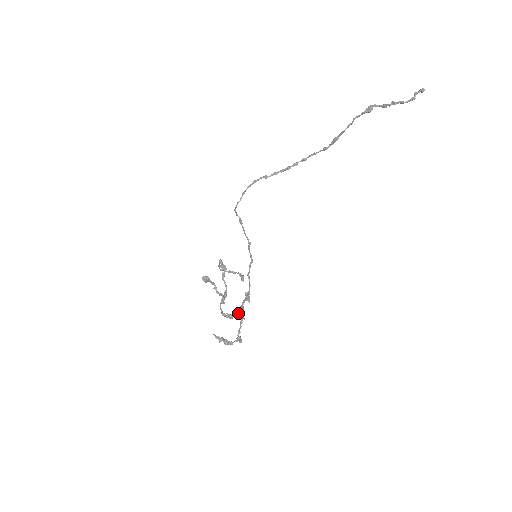
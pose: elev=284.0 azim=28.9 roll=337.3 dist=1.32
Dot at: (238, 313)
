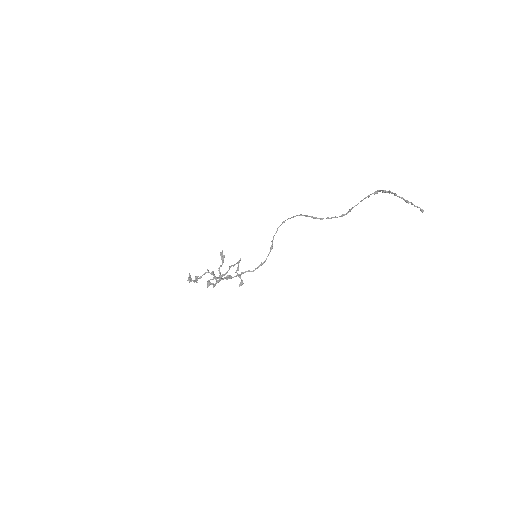
Dot at: (214, 275)
